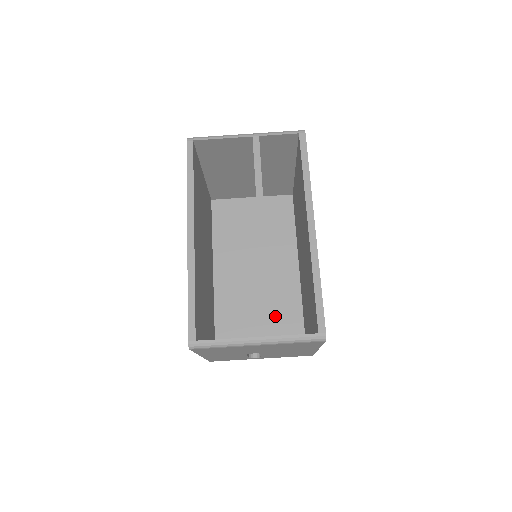
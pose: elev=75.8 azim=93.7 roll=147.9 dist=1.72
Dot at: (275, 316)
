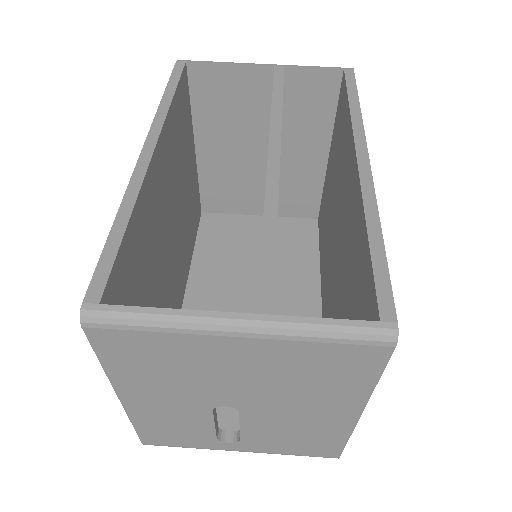
Dot at: occluded
